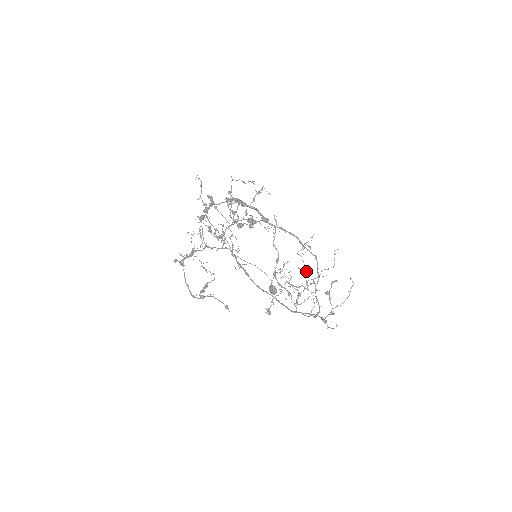
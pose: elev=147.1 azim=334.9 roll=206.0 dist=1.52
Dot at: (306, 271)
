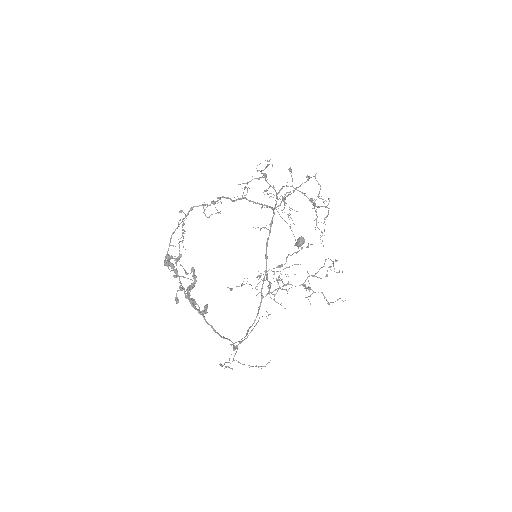
Dot at: occluded
